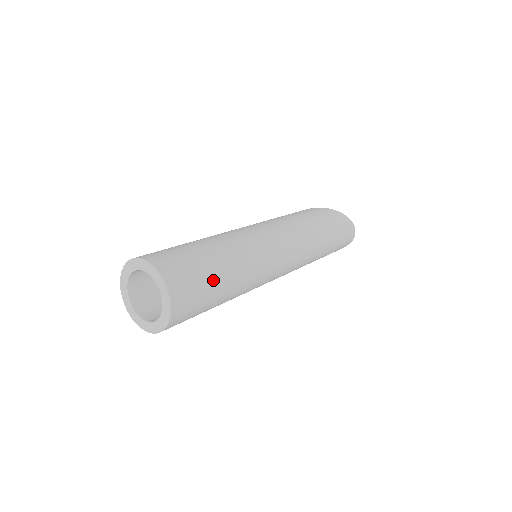
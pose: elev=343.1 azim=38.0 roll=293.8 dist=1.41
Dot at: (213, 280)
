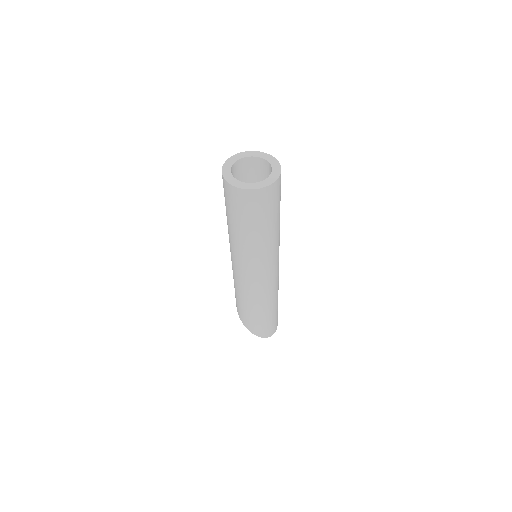
Dot at: occluded
